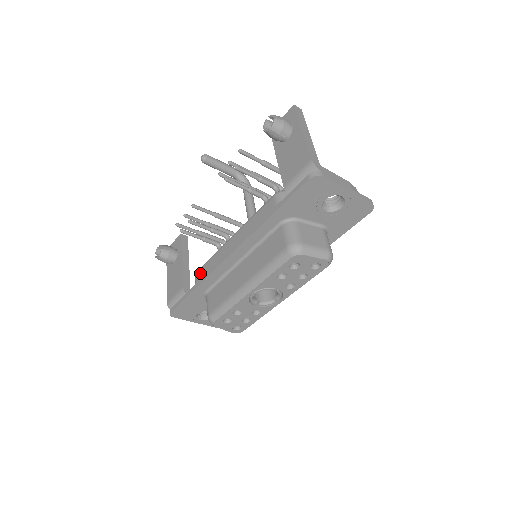
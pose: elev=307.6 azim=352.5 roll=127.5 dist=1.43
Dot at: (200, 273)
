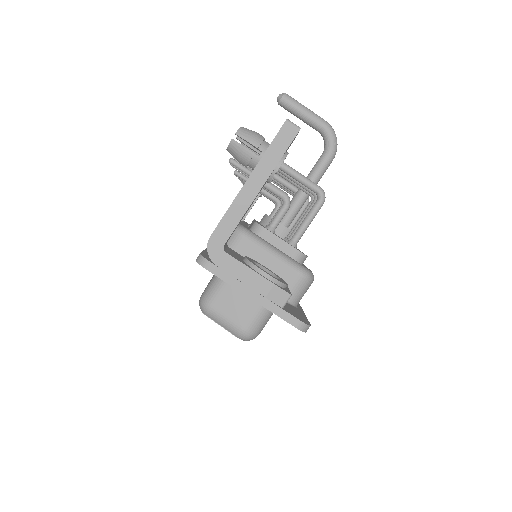
Dot at: occluded
